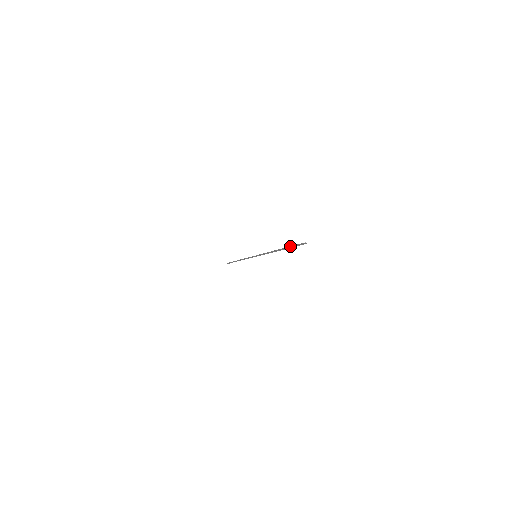
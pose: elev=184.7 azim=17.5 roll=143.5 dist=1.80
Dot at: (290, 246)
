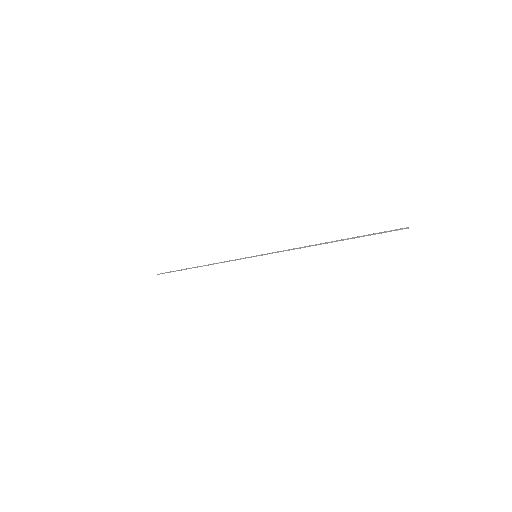
Dot at: (364, 235)
